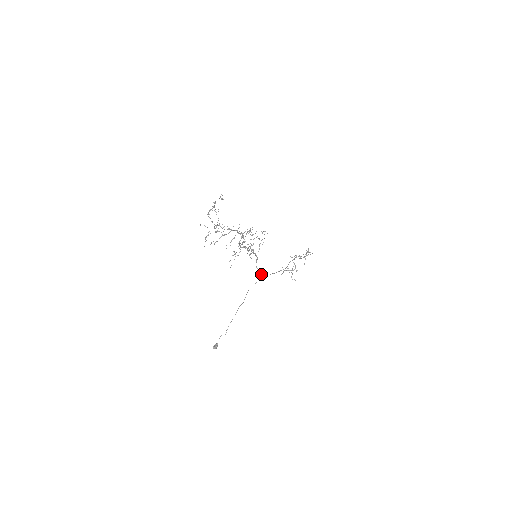
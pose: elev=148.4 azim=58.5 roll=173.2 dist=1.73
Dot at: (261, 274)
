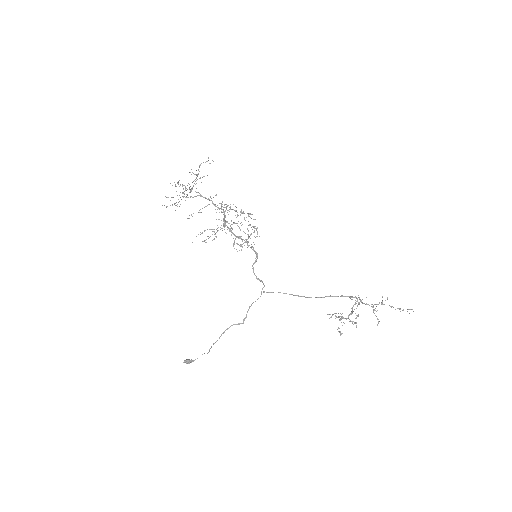
Dot at: (263, 287)
